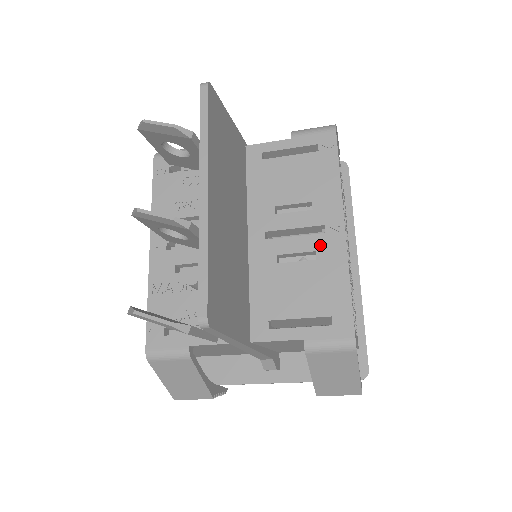
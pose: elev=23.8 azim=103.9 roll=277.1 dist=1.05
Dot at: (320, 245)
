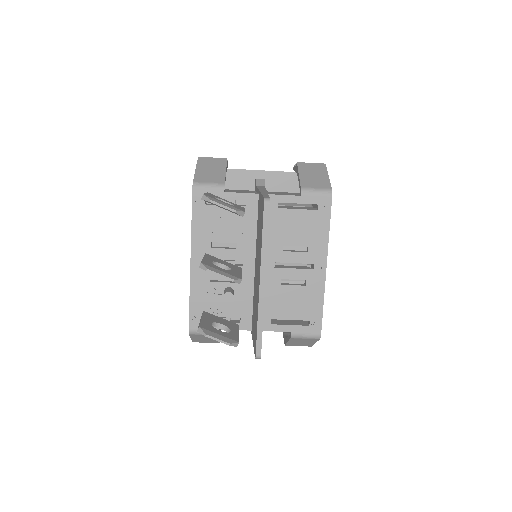
Dot at: (309, 277)
